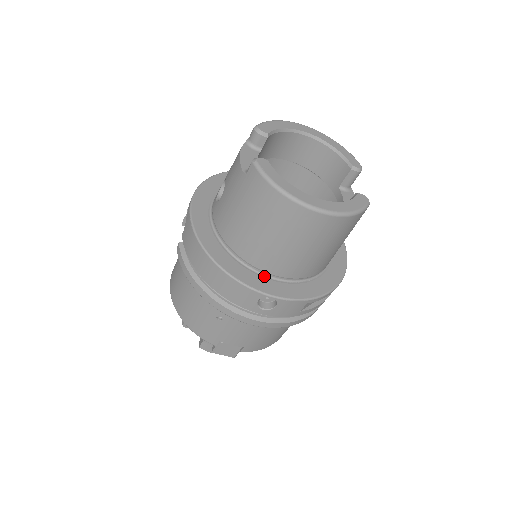
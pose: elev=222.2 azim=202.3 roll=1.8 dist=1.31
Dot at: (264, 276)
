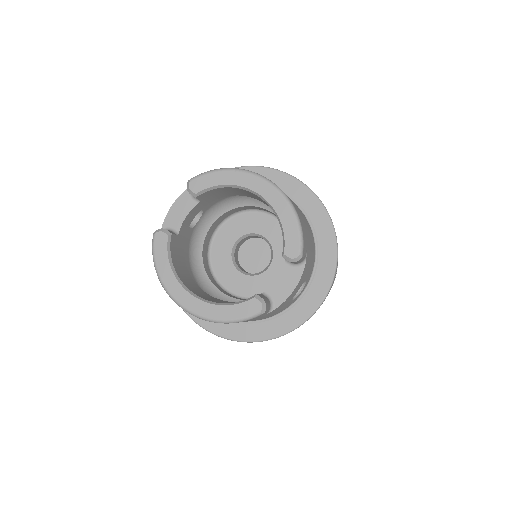
Dot at: occluded
